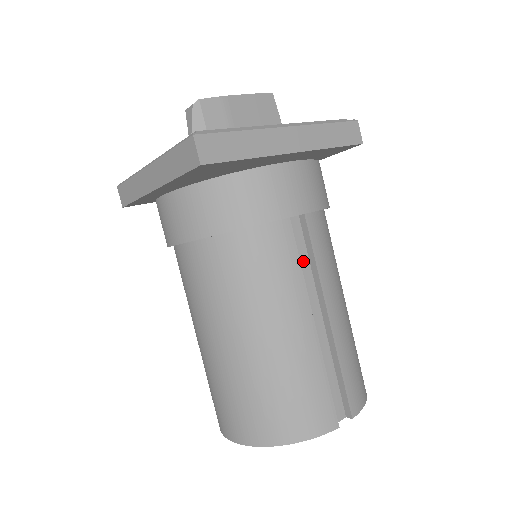
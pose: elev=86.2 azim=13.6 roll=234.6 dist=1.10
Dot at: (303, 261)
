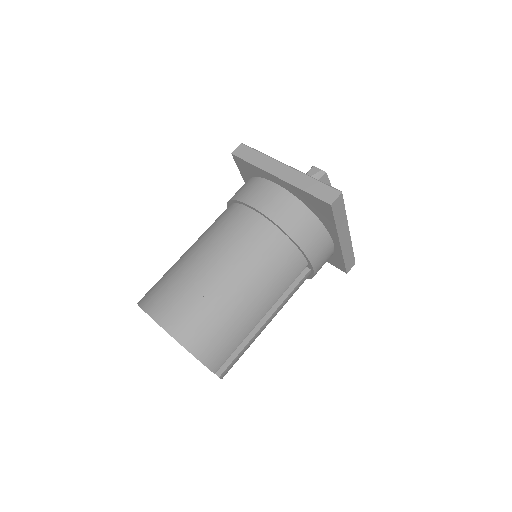
Dot at: occluded
